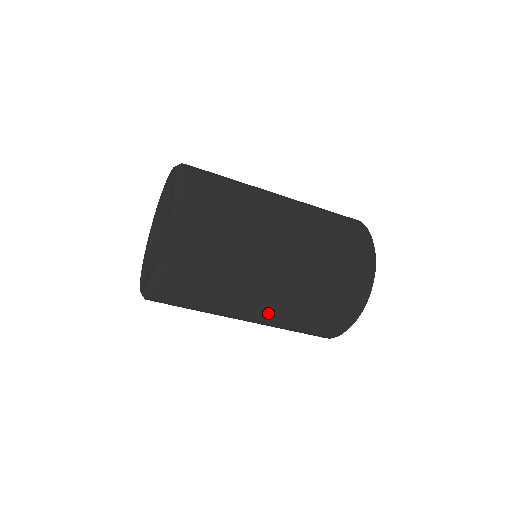
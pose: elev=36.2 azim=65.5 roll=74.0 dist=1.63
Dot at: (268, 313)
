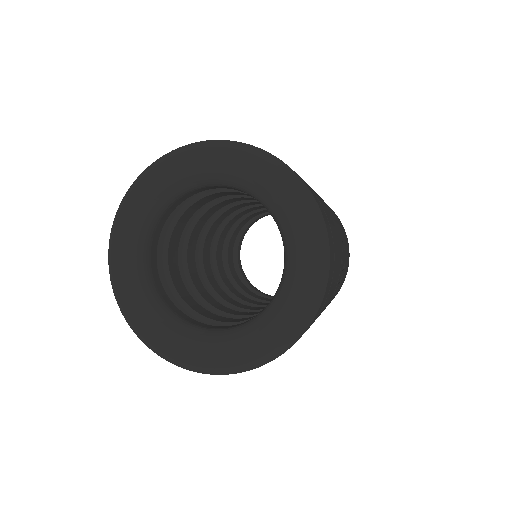
Dot at: occluded
